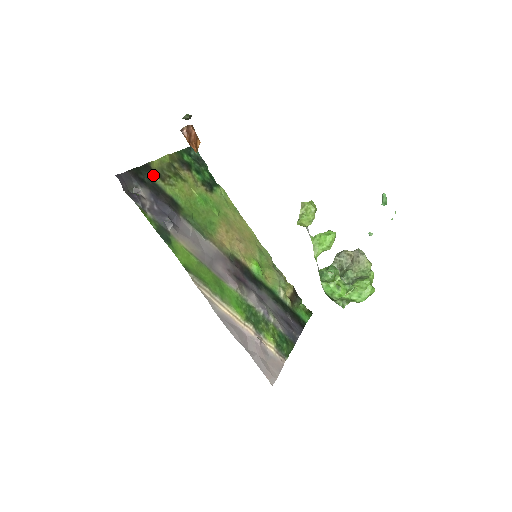
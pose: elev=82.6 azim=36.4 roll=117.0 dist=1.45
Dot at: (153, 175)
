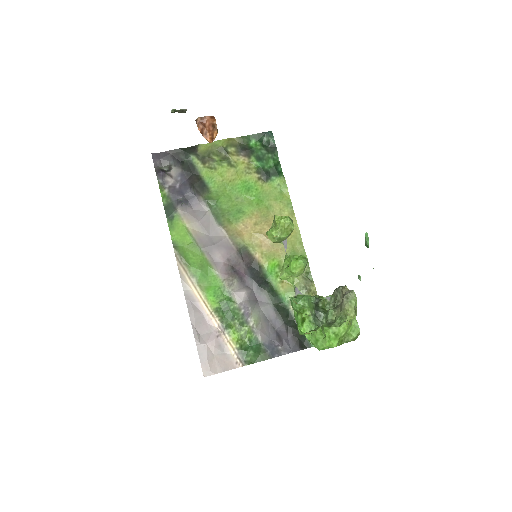
Dot at: (195, 157)
